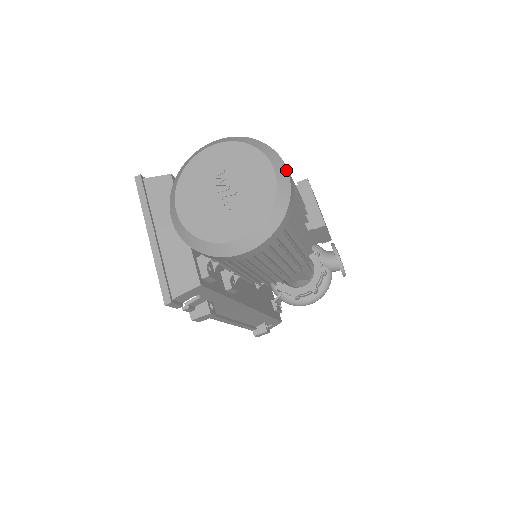
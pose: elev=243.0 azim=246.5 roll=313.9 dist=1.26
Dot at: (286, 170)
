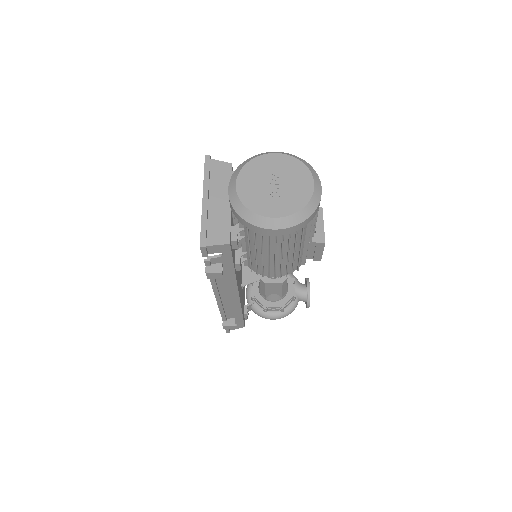
Dot at: (321, 187)
